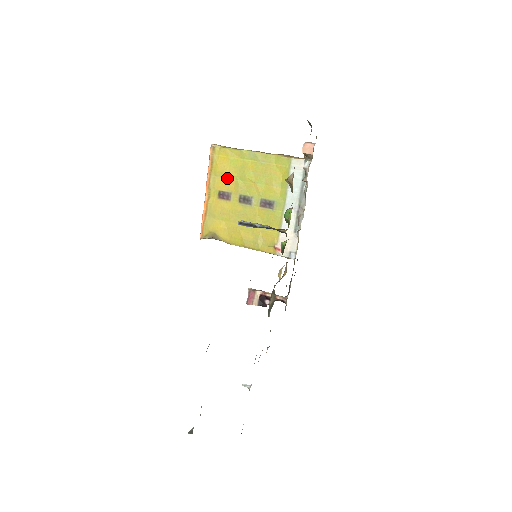
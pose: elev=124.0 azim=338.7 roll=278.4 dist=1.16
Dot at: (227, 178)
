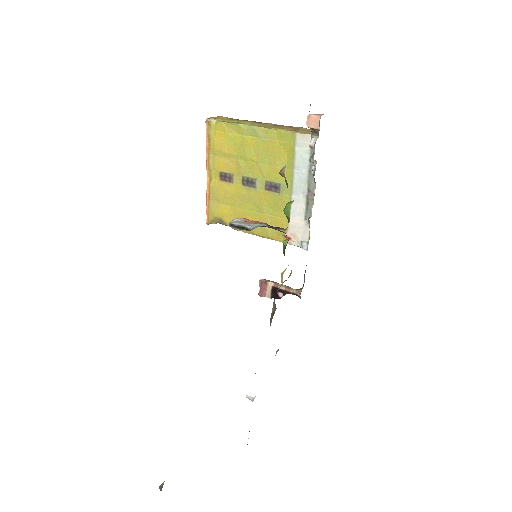
Dot at: (227, 157)
